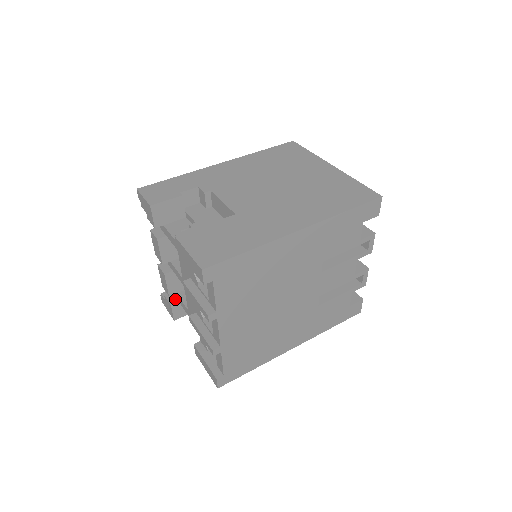
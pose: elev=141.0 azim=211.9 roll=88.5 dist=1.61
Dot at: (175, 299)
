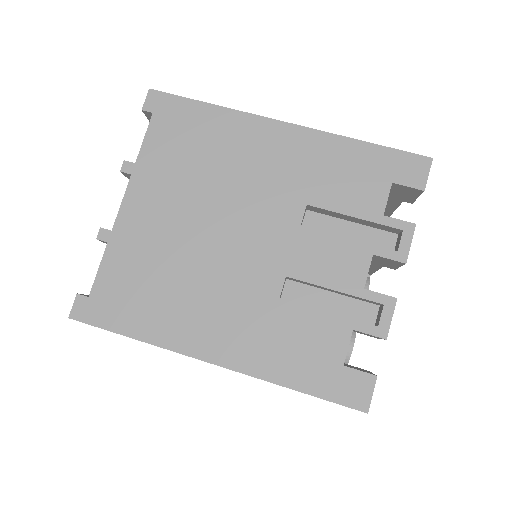
Dot at: occluded
